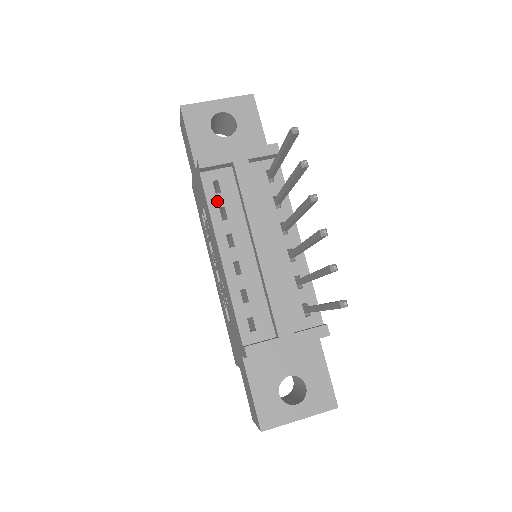
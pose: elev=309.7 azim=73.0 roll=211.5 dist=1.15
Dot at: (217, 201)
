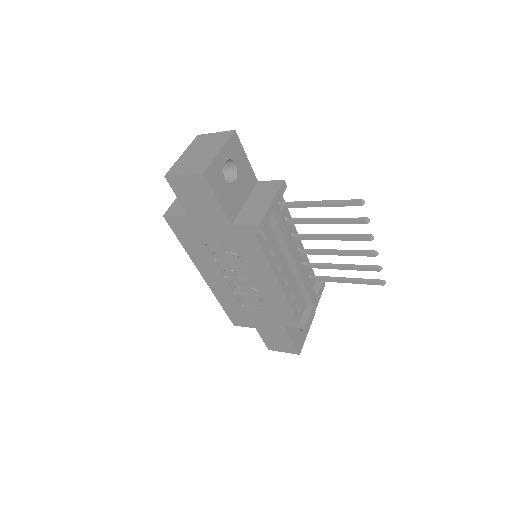
Dot at: (267, 246)
